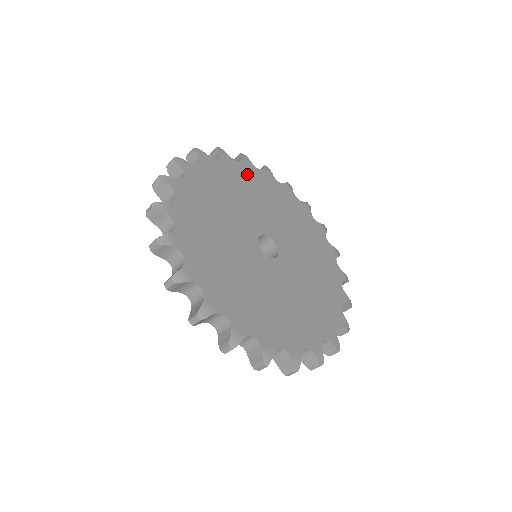
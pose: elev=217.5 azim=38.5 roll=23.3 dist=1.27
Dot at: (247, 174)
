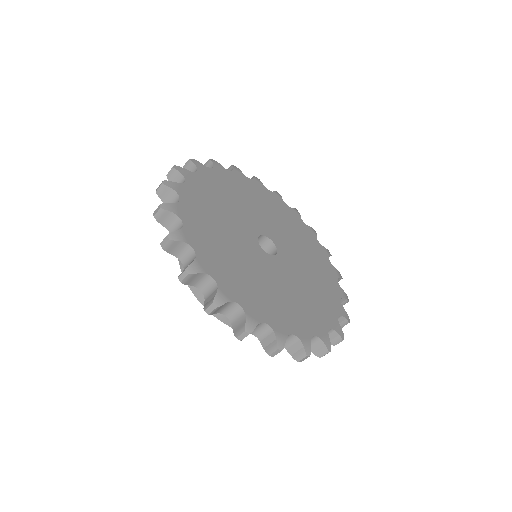
Dot at: (289, 215)
